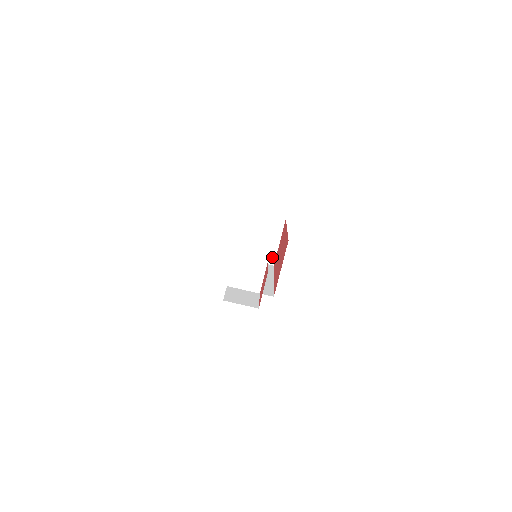
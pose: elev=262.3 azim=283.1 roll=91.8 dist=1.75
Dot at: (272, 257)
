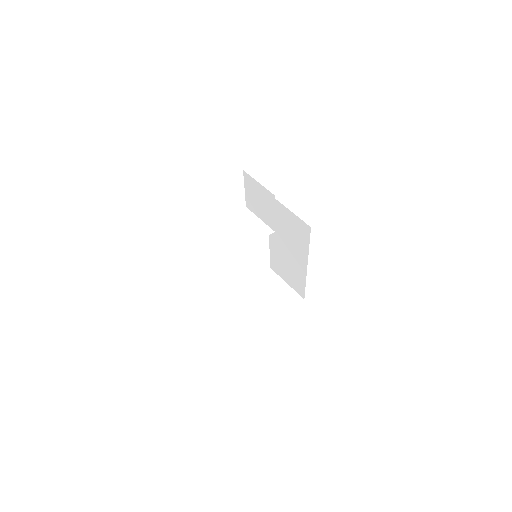
Dot at: (259, 328)
